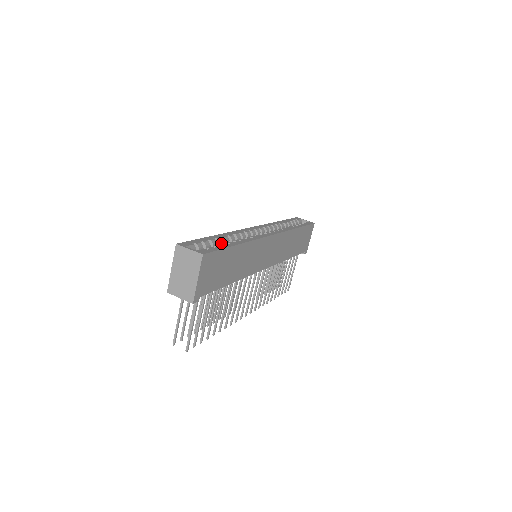
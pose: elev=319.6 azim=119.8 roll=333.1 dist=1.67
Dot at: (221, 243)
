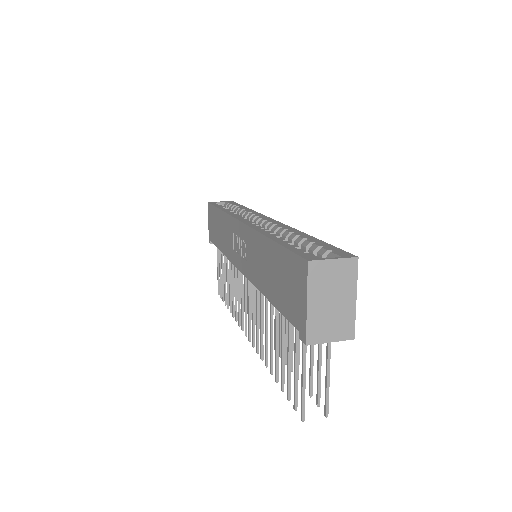
Dot at: occluded
